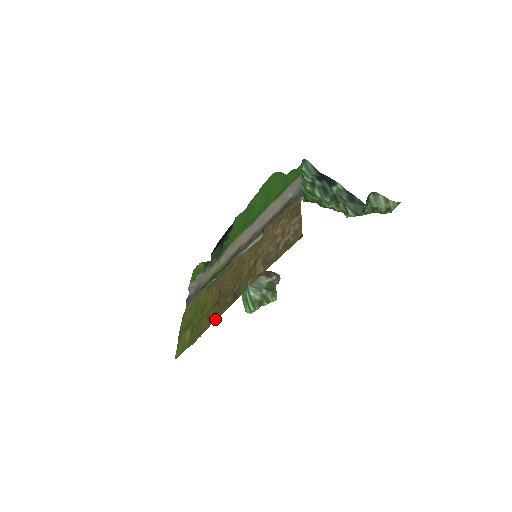
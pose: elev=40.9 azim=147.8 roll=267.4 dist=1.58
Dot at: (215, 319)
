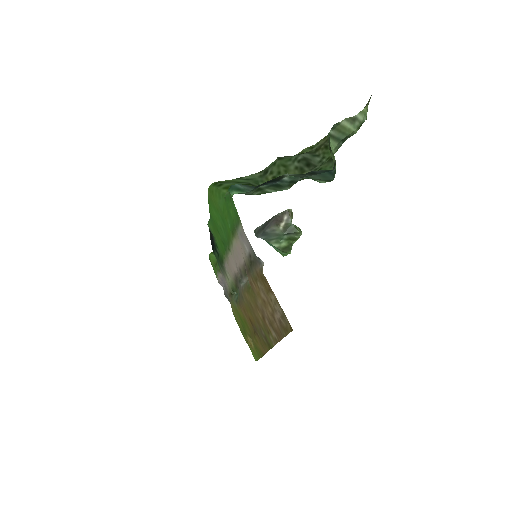
Dot at: (265, 352)
